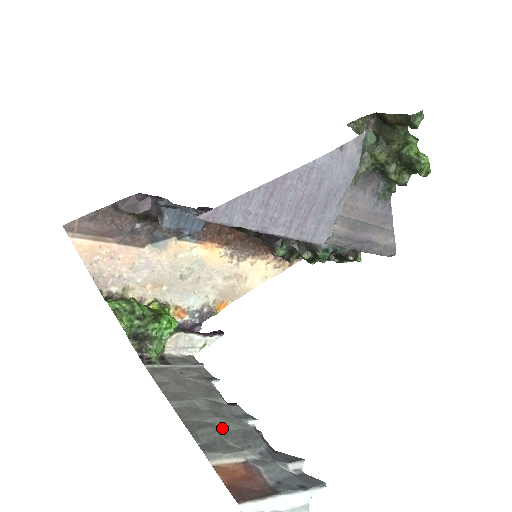
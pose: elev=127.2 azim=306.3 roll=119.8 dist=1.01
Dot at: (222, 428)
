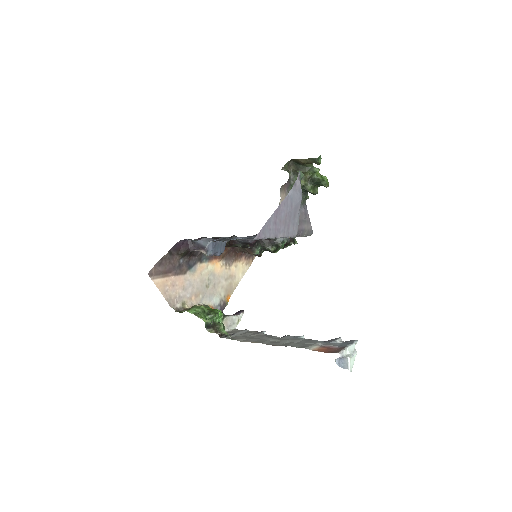
Dot at: (296, 342)
